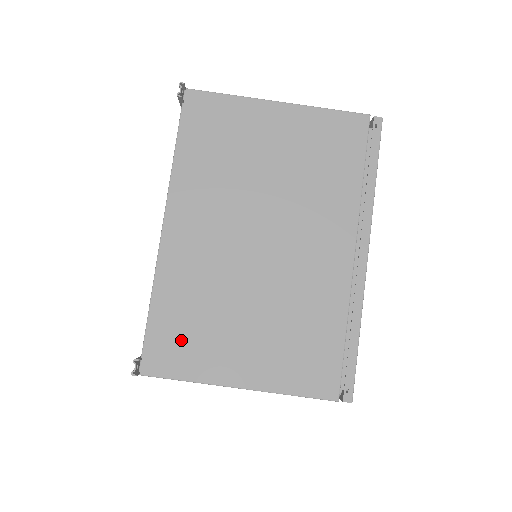
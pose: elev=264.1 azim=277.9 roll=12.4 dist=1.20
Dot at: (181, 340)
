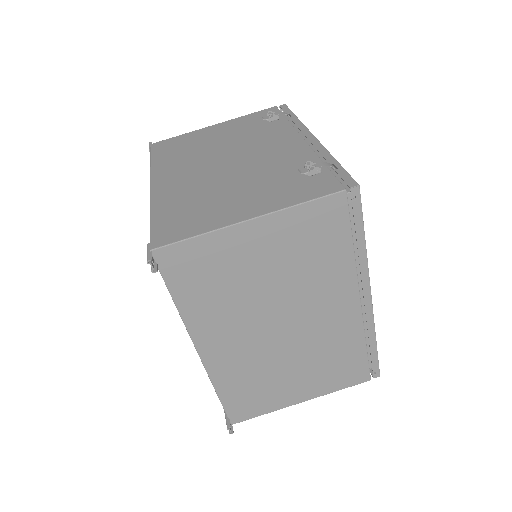
Dot at: (250, 400)
